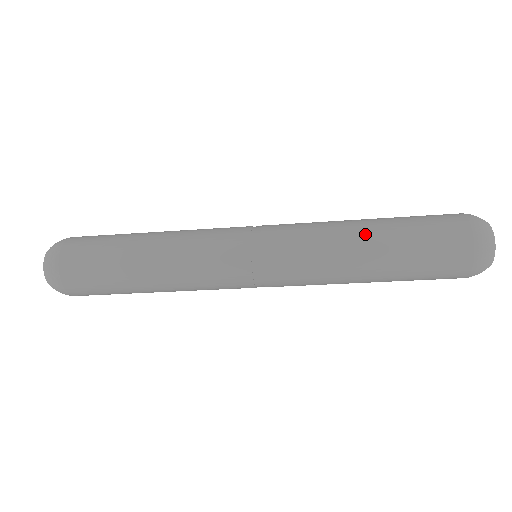
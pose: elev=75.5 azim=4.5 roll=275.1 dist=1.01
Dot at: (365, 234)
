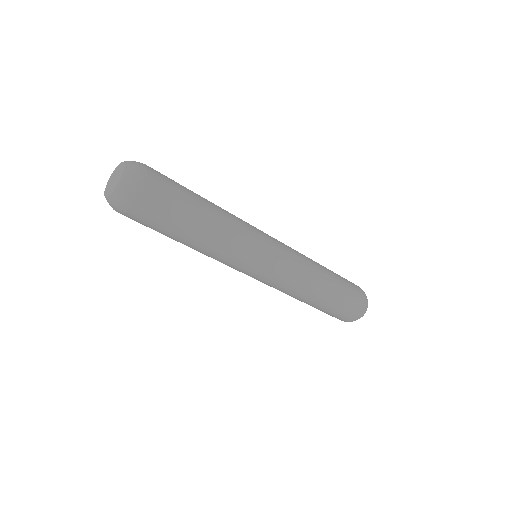
Dot at: occluded
